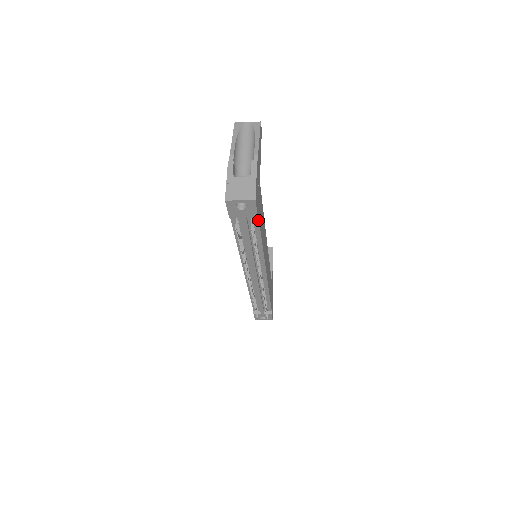
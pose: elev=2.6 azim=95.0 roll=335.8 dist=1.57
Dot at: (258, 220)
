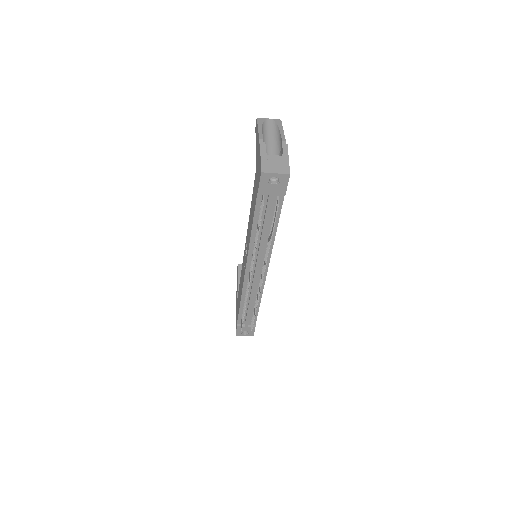
Dot at: (282, 201)
